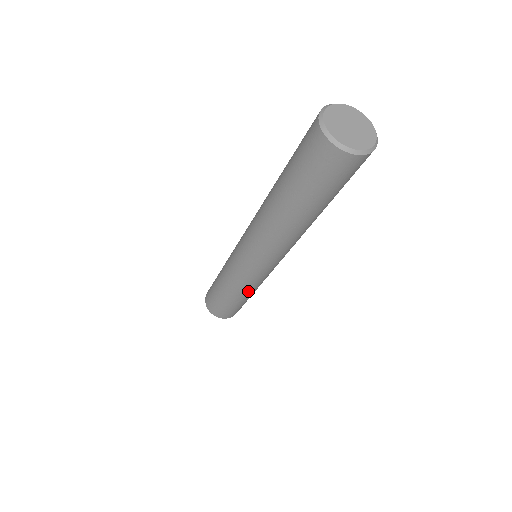
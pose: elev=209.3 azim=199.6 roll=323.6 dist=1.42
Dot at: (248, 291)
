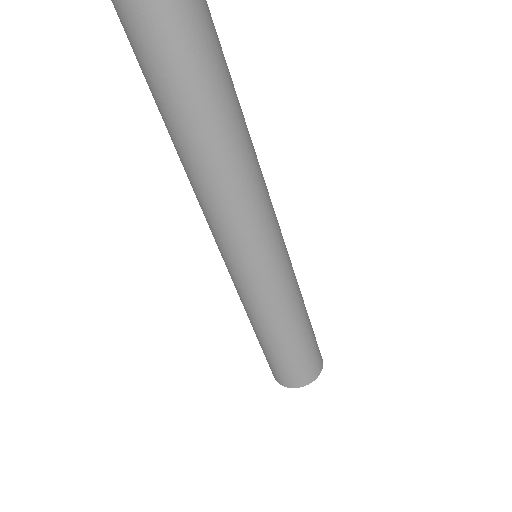
Dot at: (268, 316)
